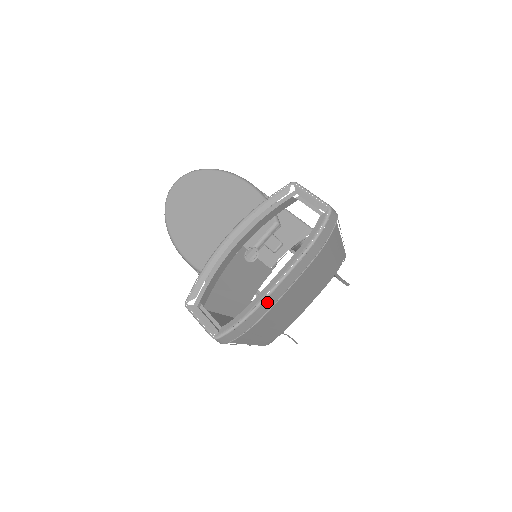
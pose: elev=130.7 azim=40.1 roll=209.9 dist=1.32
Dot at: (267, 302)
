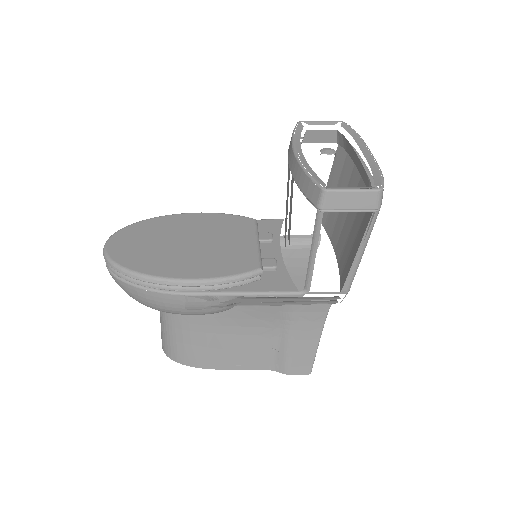
Dot at: occluded
